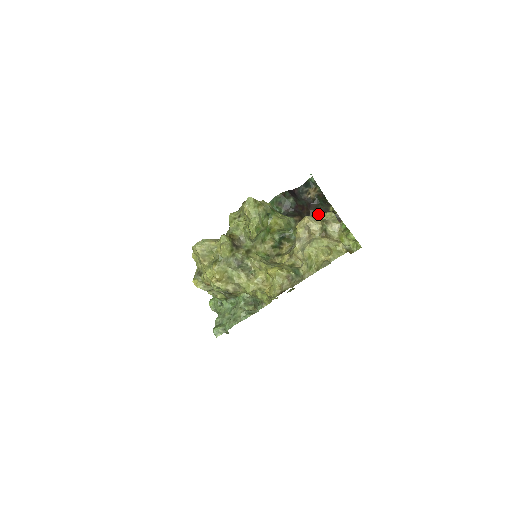
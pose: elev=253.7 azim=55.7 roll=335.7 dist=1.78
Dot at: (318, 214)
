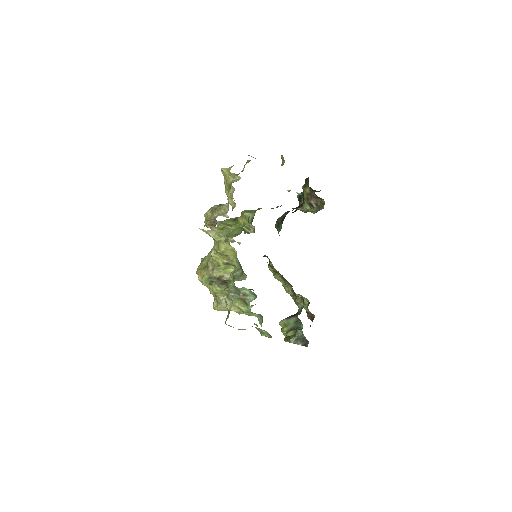
Dot at: occluded
